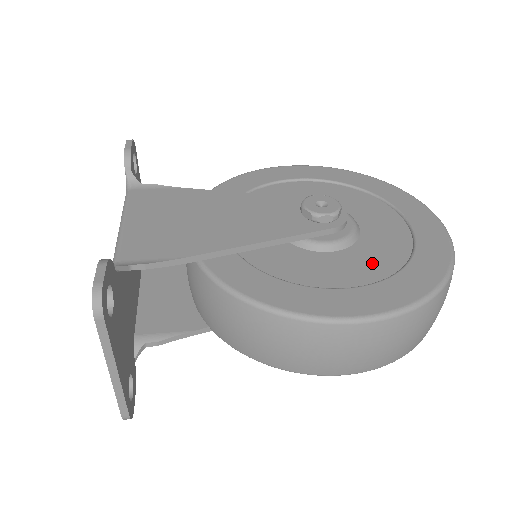
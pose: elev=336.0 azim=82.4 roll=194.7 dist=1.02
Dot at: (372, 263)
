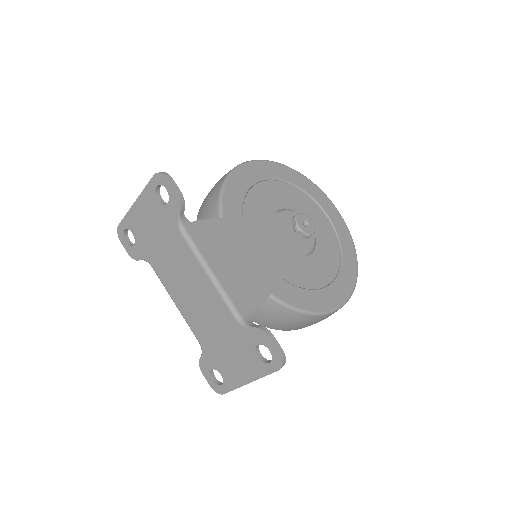
Dot at: (329, 259)
